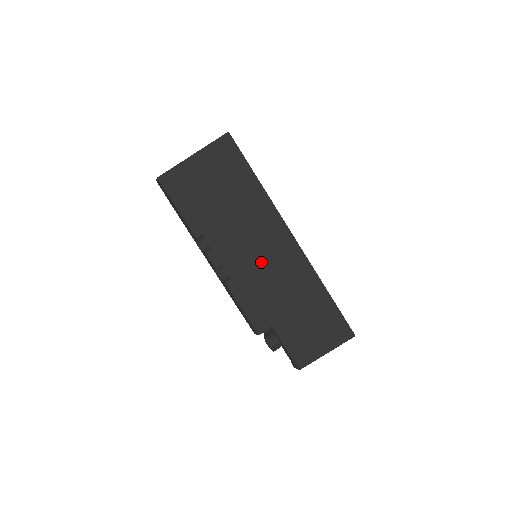
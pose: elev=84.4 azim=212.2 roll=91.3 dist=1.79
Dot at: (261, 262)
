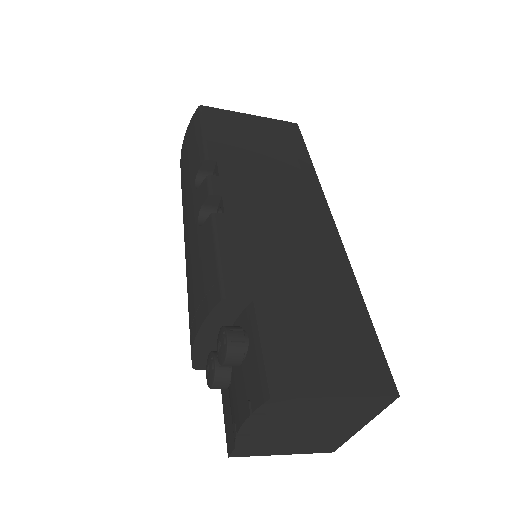
Dot at: (279, 222)
